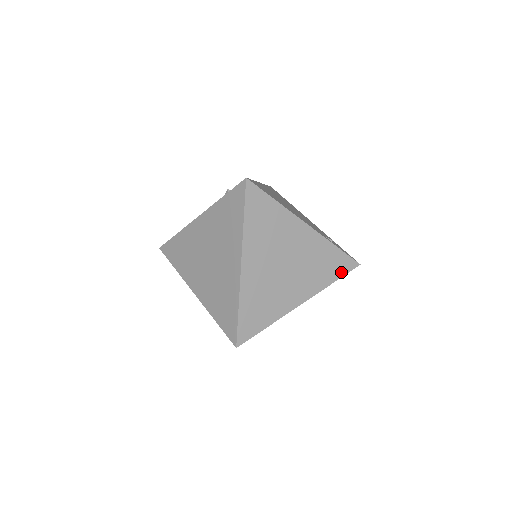
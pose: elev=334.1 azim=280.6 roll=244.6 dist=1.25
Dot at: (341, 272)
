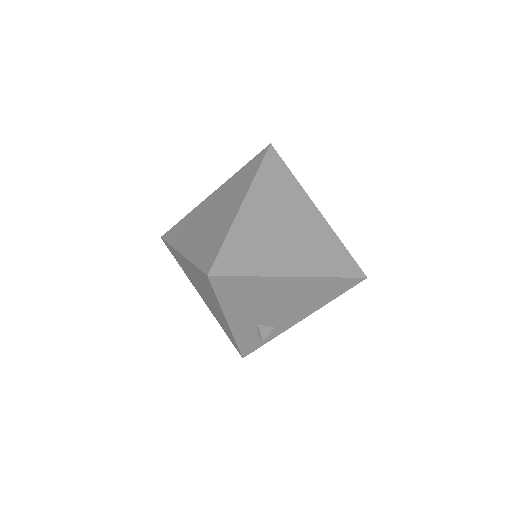
Dot at: (345, 272)
